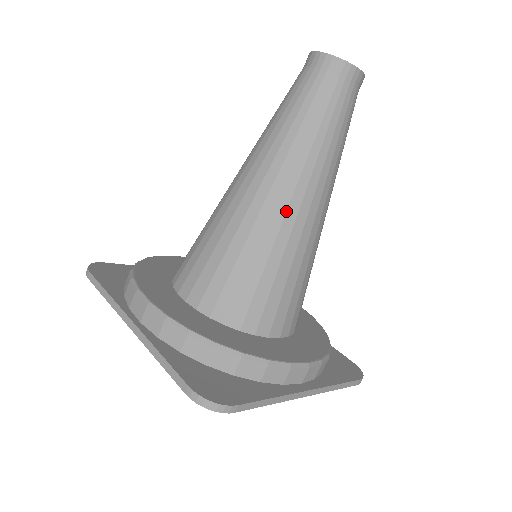
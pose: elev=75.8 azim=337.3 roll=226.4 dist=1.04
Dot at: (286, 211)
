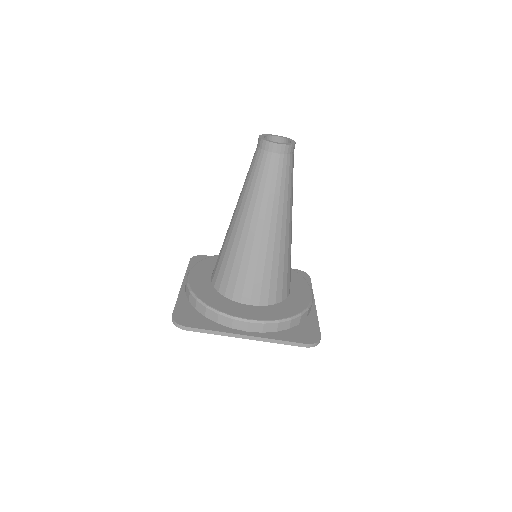
Dot at: (242, 230)
